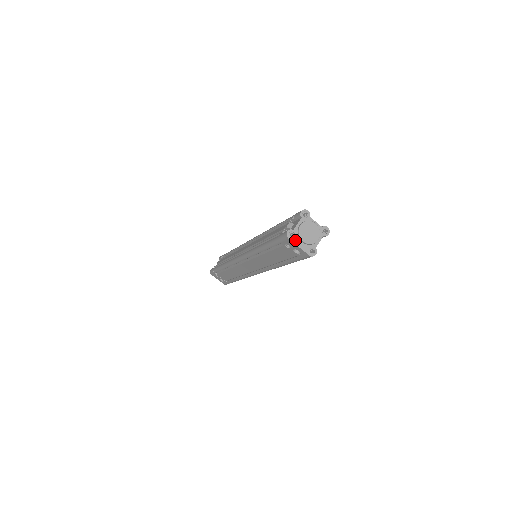
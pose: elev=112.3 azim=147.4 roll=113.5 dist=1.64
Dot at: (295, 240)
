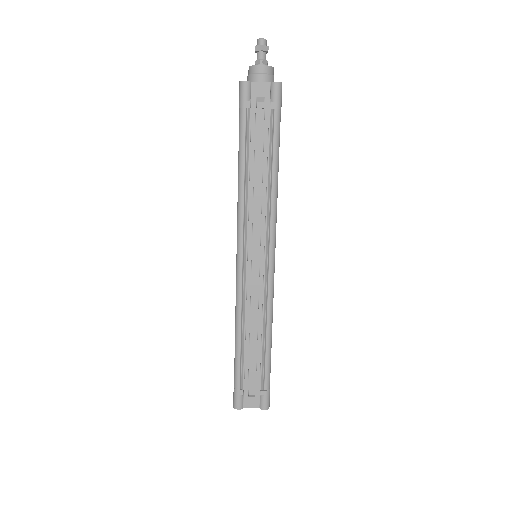
Dot at: occluded
